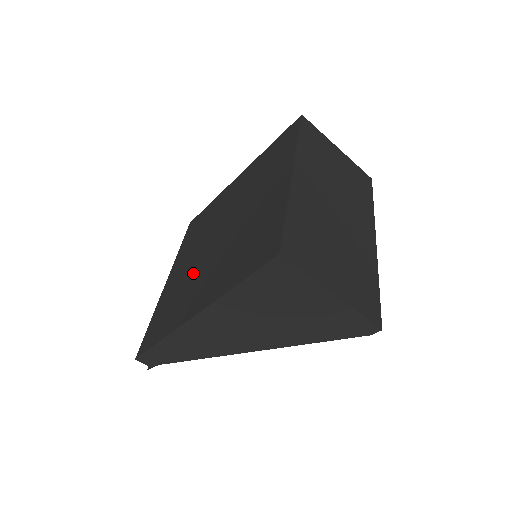
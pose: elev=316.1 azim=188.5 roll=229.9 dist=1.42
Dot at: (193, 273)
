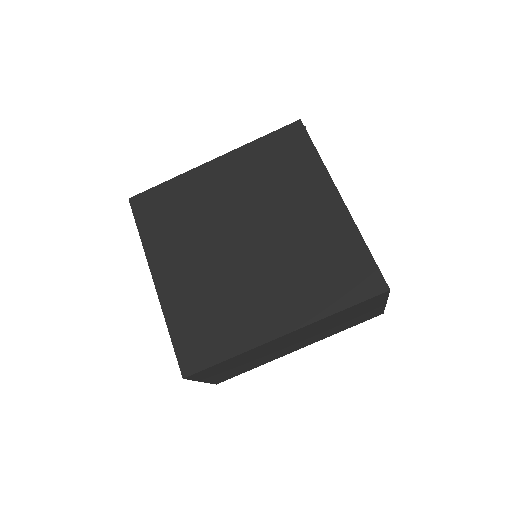
Dot at: (205, 225)
